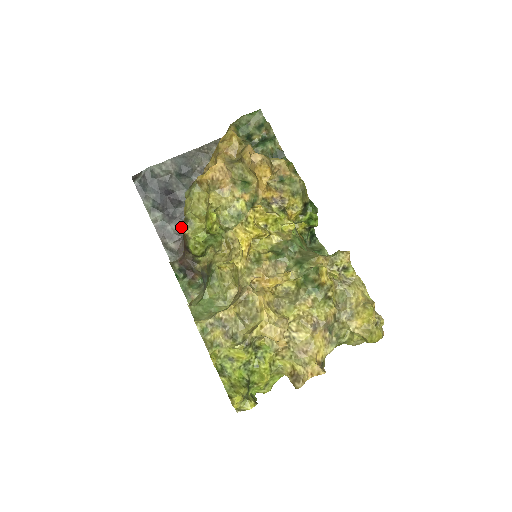
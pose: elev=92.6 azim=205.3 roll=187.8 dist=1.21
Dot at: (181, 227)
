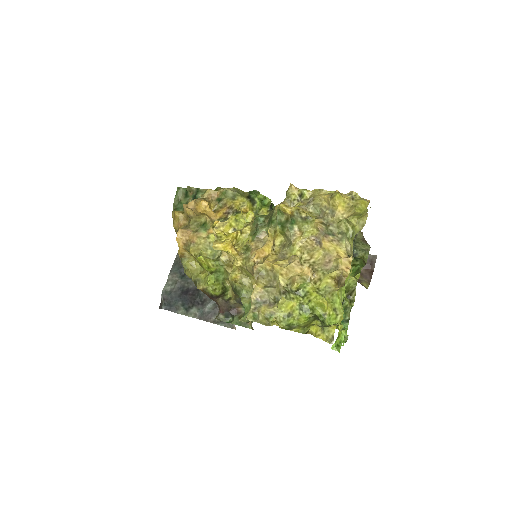
Dot at: (213, 302)
